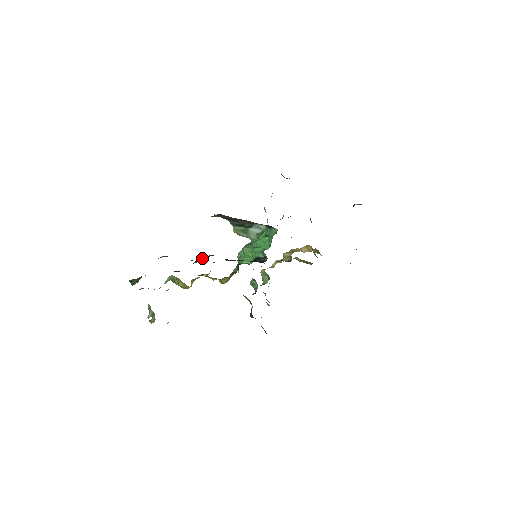
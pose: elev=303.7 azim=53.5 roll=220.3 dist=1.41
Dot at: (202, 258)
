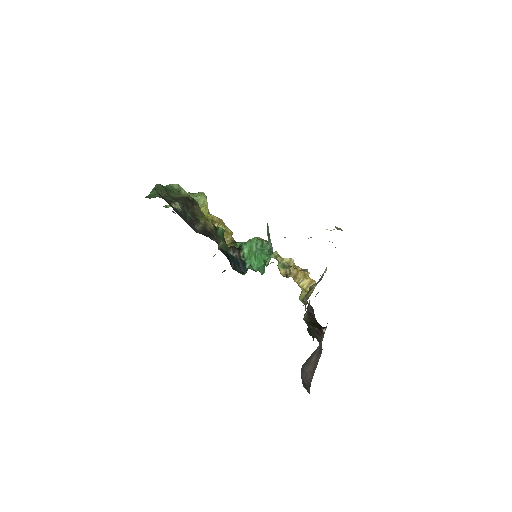
Dot at: (209, 225)
